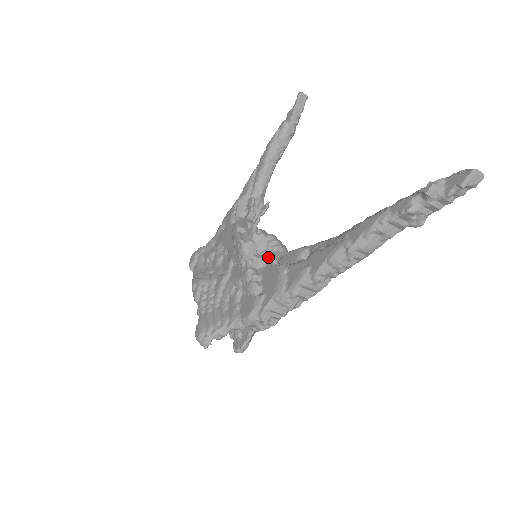
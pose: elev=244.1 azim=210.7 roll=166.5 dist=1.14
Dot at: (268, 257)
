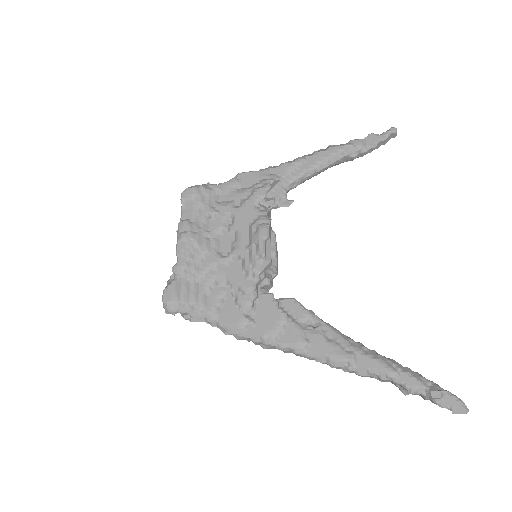
Dot at: occluded
